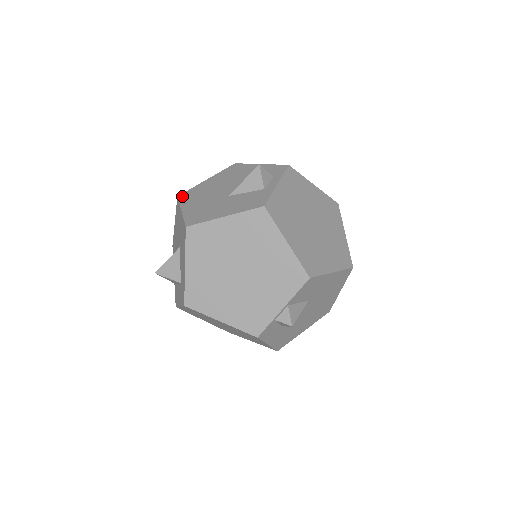
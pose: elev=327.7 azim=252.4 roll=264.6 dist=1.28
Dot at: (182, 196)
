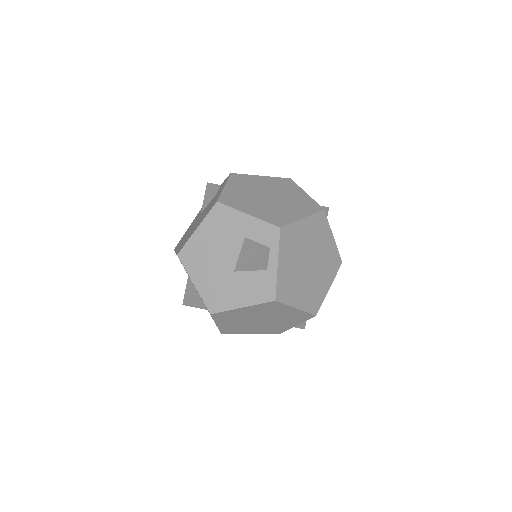
Dot at: (182, 257)
